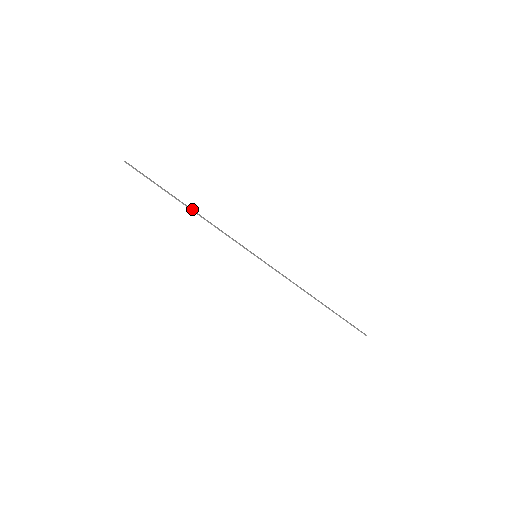
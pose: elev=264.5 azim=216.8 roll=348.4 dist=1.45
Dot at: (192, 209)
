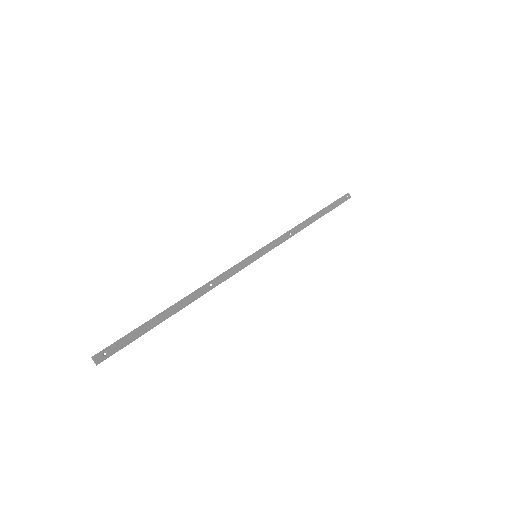
Dot at: (184, 298)
